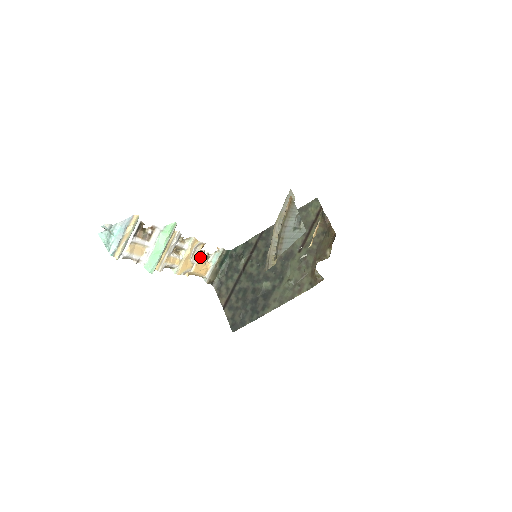
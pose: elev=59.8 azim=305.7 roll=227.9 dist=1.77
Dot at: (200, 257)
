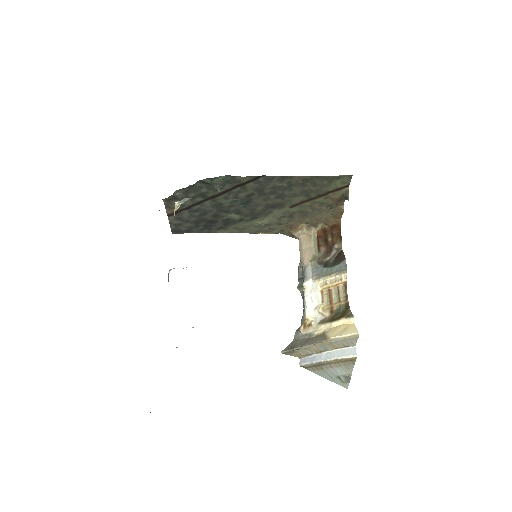
Dot at: occluded
